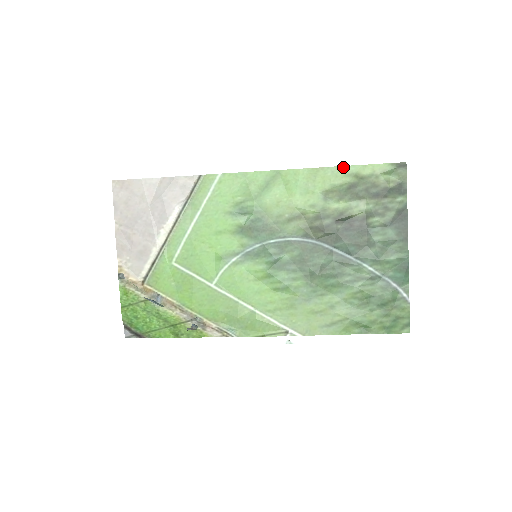
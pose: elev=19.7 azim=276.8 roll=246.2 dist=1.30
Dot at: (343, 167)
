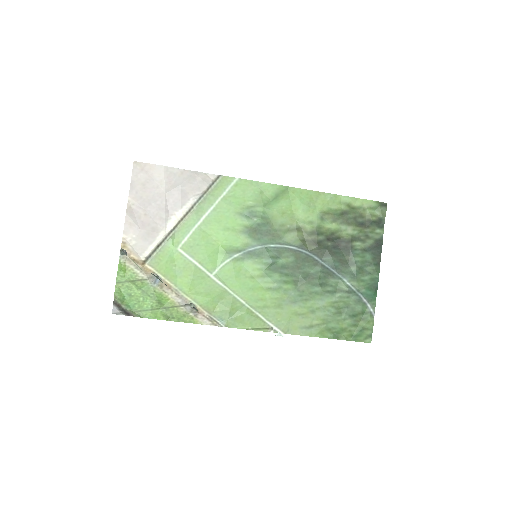
Dot at: (340, 196)
